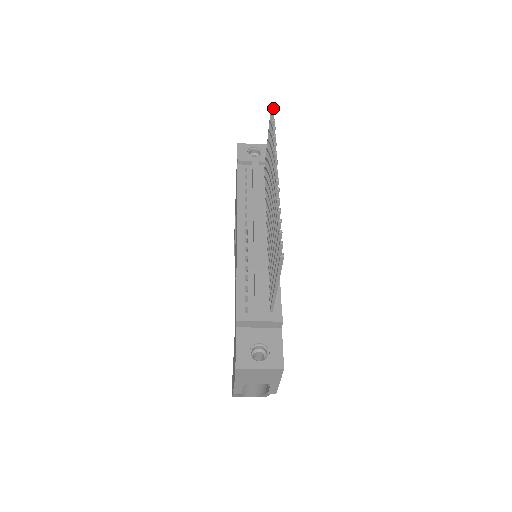
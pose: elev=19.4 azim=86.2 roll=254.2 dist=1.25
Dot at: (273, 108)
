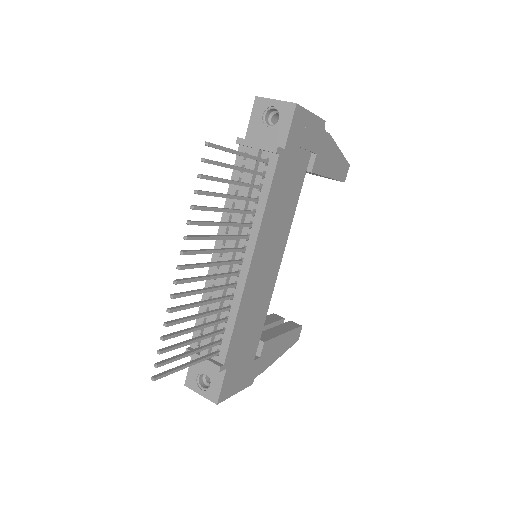
Dot at: (209, 146)
